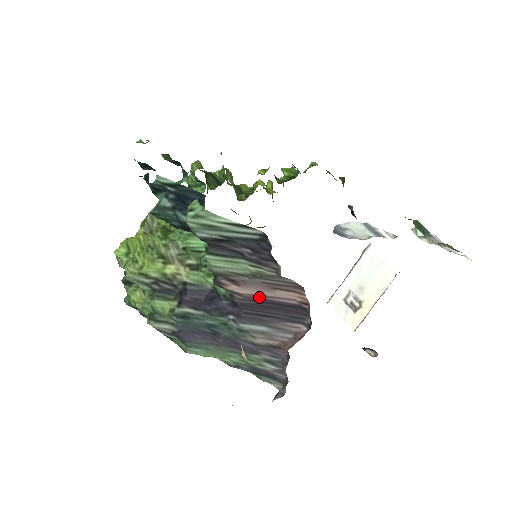
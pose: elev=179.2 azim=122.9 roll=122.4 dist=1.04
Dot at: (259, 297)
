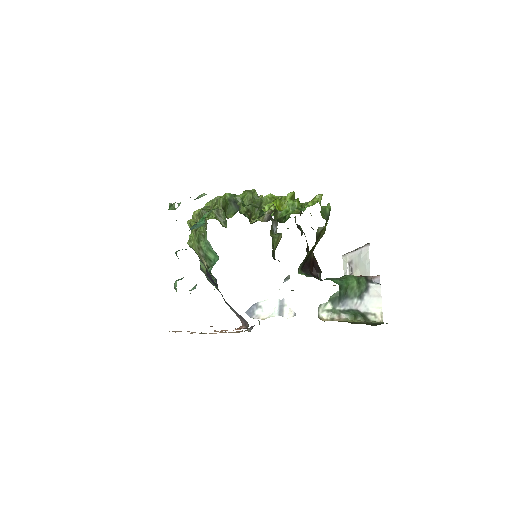
Dot at: occluded
